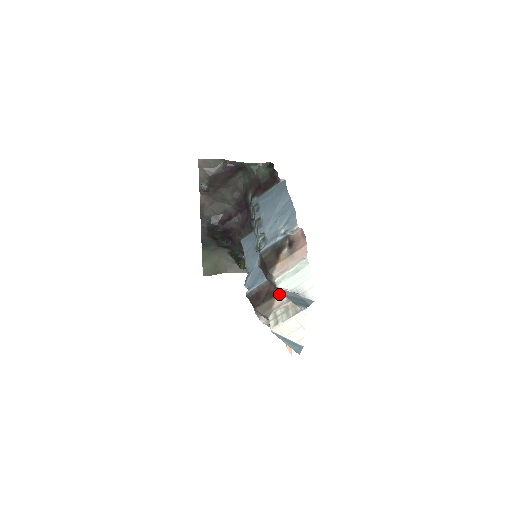
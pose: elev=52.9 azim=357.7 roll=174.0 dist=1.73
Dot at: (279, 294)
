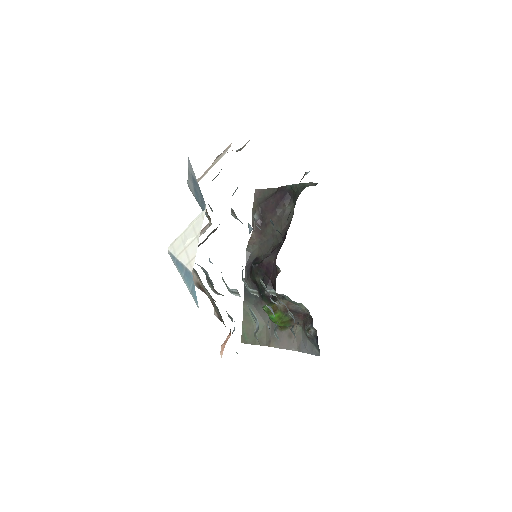
Dot at: (208, 223)
